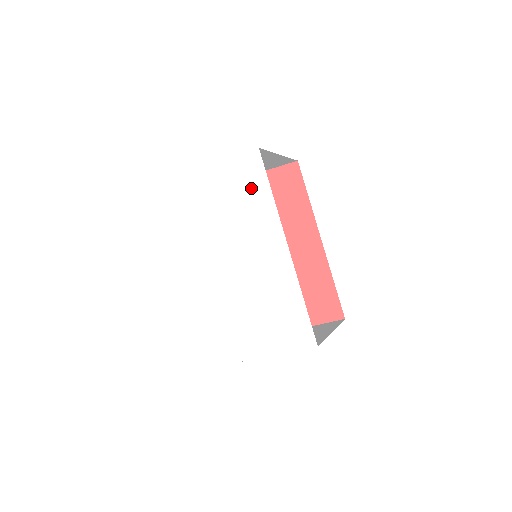
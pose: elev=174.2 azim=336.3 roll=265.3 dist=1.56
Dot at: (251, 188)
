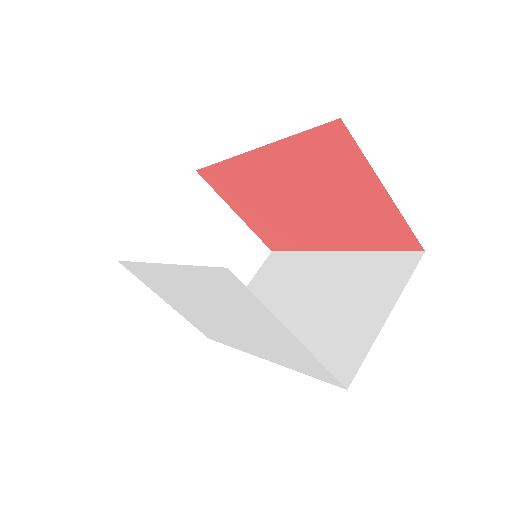
Dot at: (297, 362)
